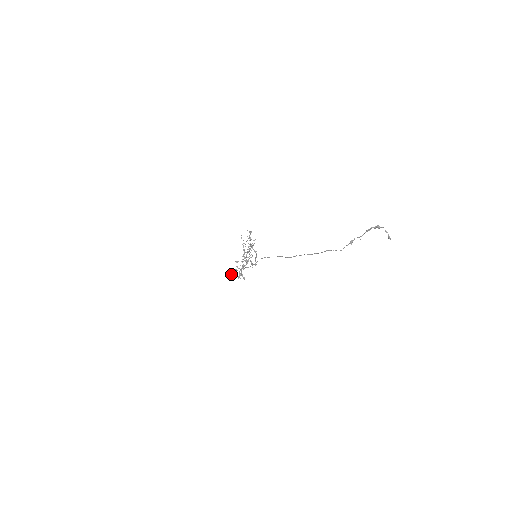
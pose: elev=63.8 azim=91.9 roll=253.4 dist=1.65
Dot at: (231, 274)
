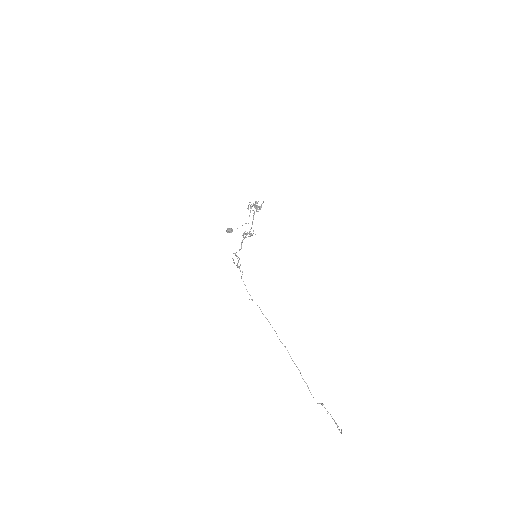
Dot at: (226, 231)
